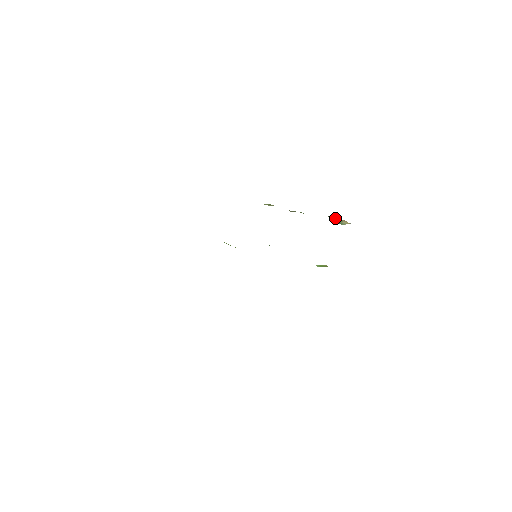
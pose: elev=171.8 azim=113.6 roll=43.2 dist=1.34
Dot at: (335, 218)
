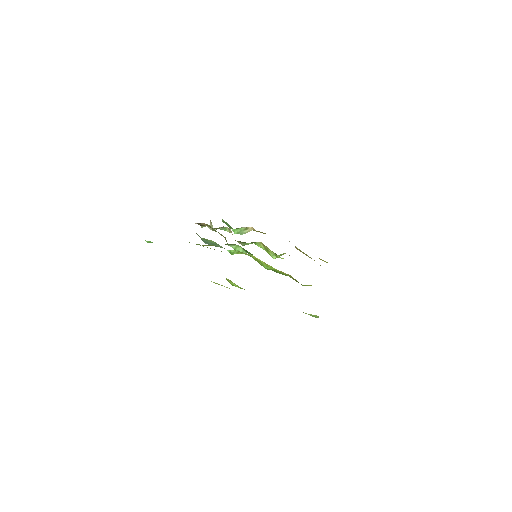
Dot at: (239, 229)
